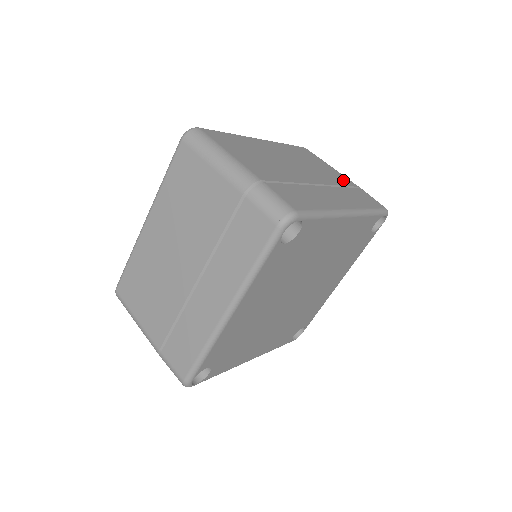
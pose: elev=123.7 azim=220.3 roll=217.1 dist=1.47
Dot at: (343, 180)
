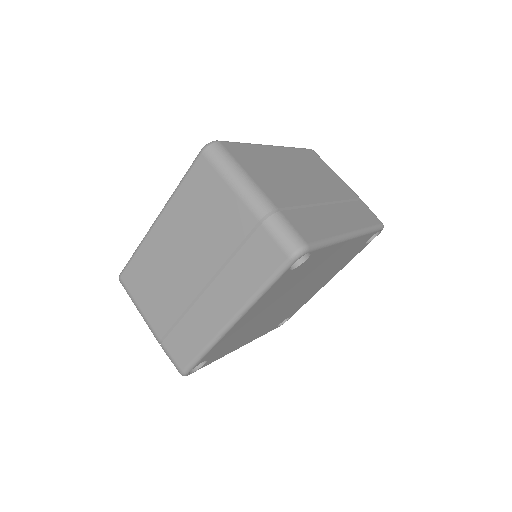
Dot at: (346, 191)
